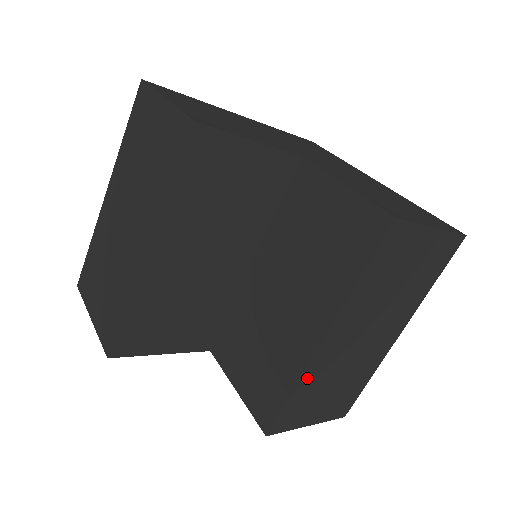
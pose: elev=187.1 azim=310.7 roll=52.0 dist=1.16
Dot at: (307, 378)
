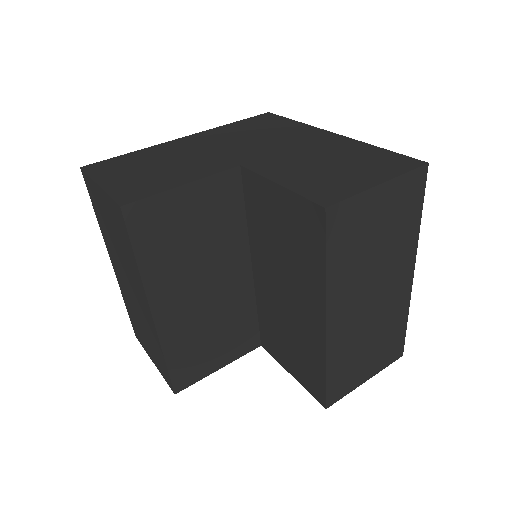
Dot at: (333, 355)
